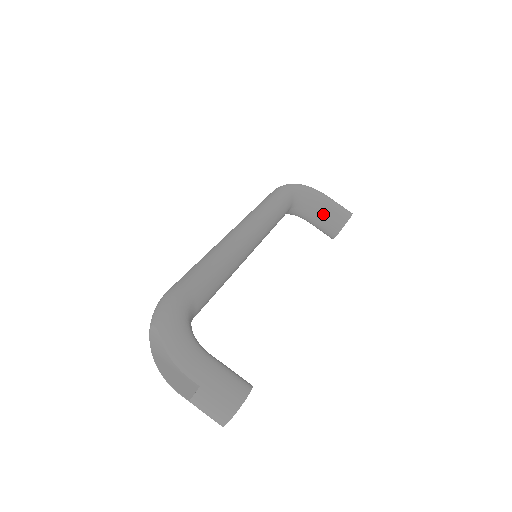
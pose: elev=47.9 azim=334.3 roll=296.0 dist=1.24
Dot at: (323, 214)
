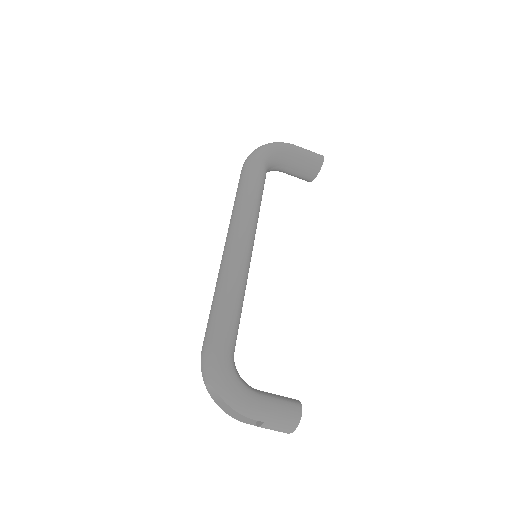
Dot at: (296, 166)
